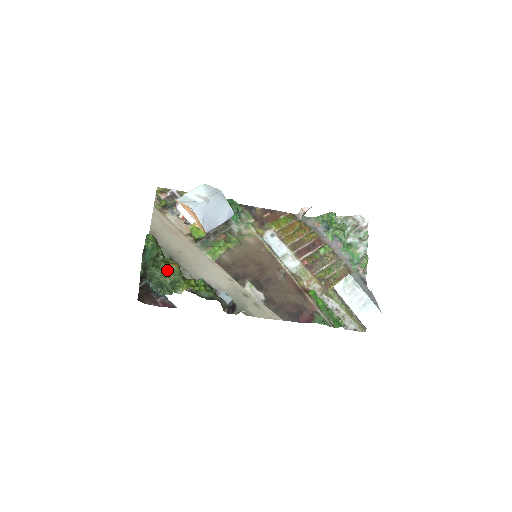
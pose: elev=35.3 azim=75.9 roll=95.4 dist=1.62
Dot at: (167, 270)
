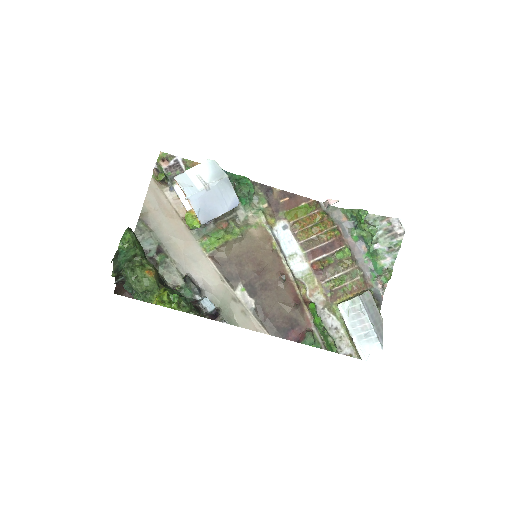
Dot at: (140, 278)
